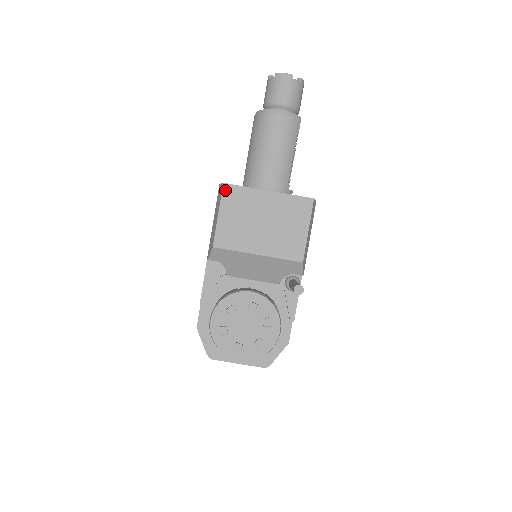
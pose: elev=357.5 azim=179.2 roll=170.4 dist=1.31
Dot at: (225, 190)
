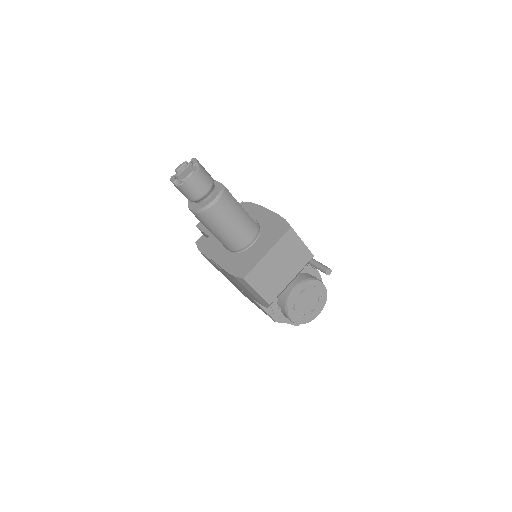
Dot at: (248, 280)
